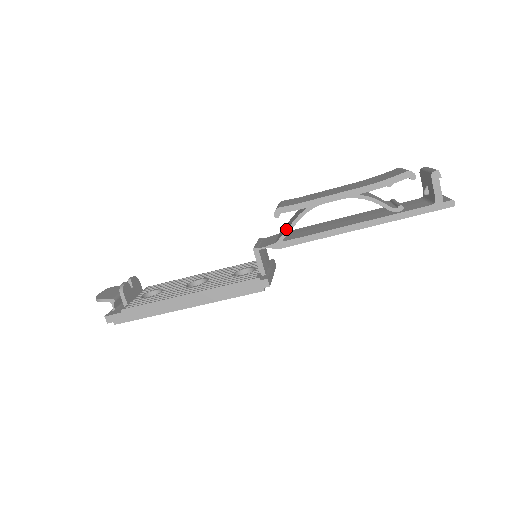
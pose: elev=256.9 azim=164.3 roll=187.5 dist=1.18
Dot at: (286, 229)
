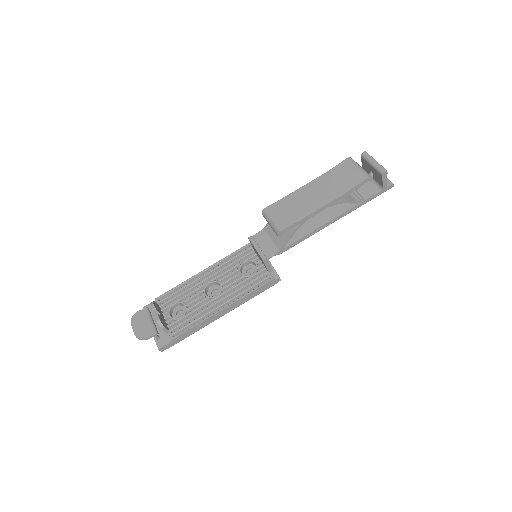
Dot at: (285, 240)
